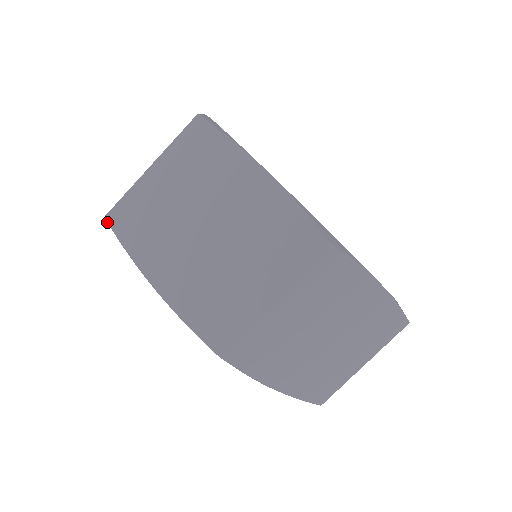
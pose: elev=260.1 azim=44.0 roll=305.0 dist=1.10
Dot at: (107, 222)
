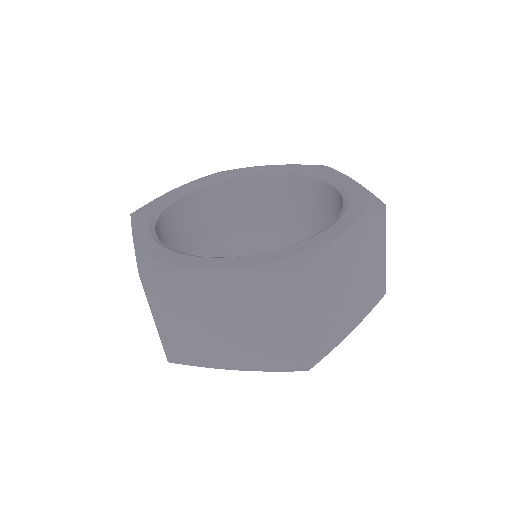
Dot at: occluded
